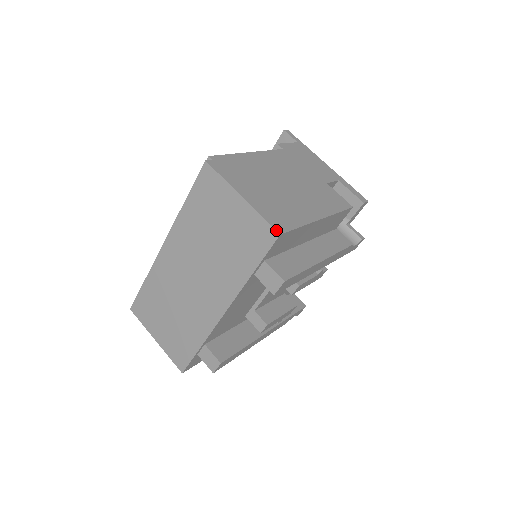
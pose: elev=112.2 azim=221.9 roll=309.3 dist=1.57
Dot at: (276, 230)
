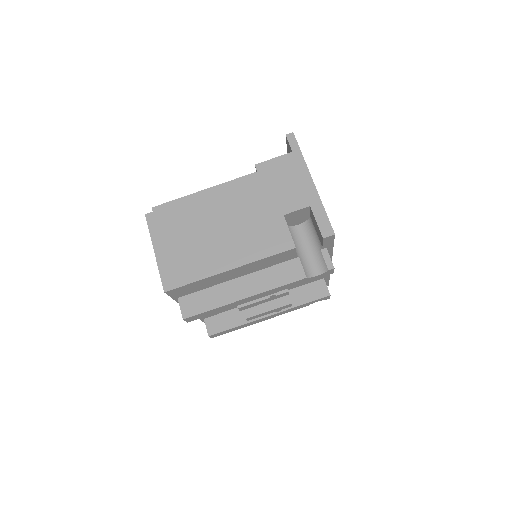
Dot at: (163, 288)
